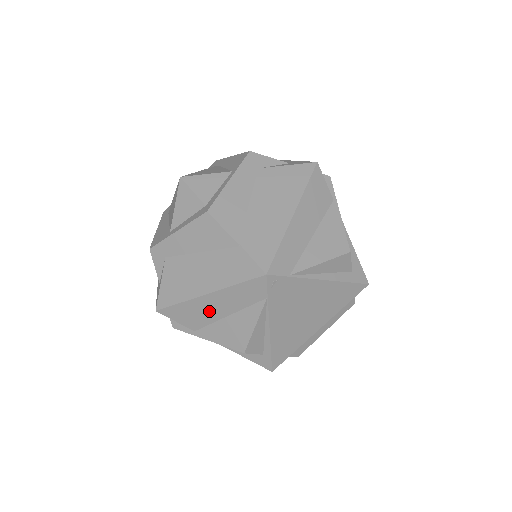
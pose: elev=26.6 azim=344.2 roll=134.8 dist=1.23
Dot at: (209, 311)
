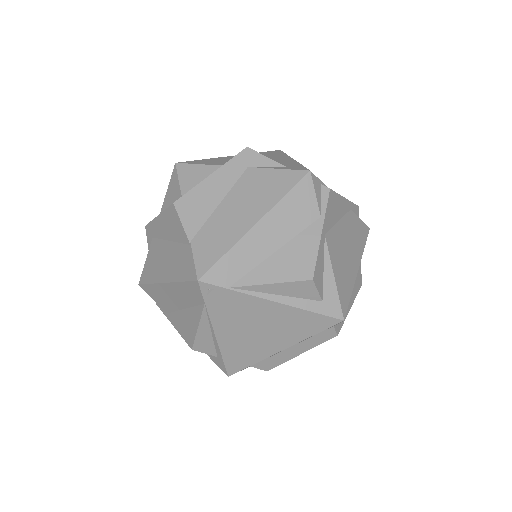
Dot at: (170, 299)
